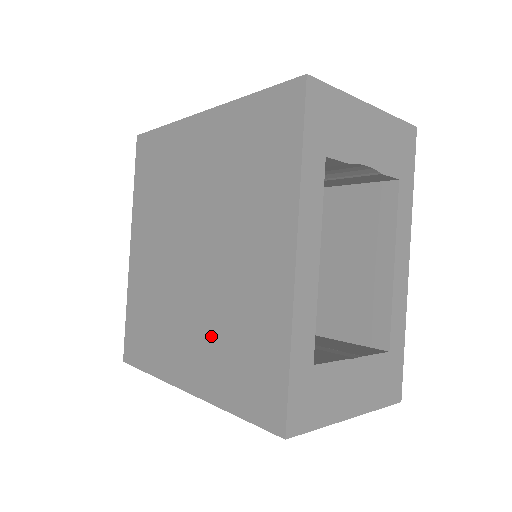
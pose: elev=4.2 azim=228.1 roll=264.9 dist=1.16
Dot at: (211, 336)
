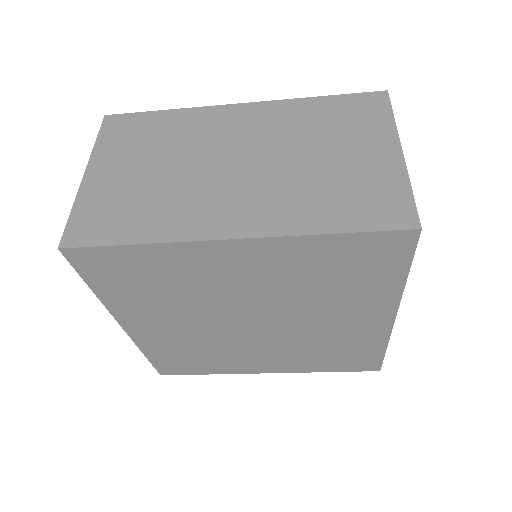
Dot at: (295, 353)
